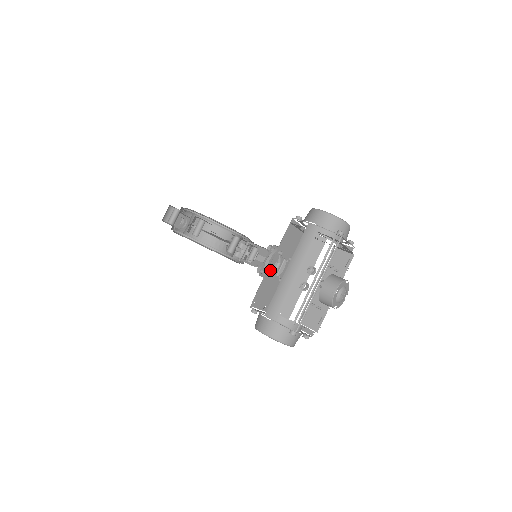
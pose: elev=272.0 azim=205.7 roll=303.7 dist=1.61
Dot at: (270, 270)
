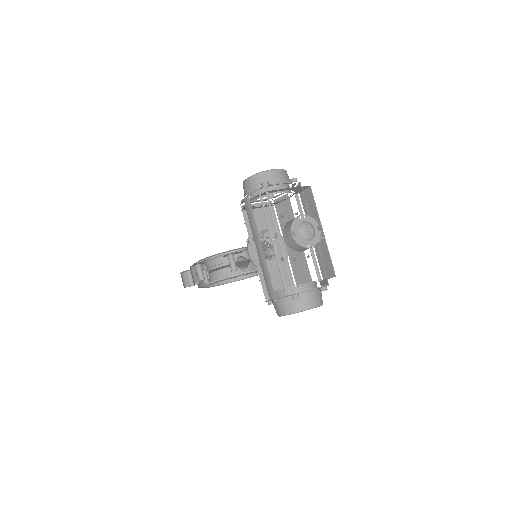
Dot at: occluded
